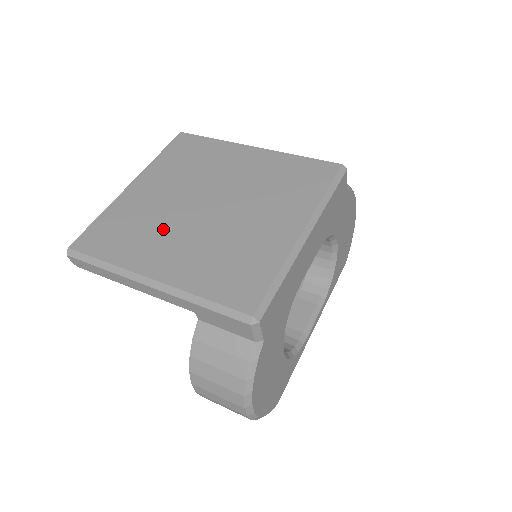
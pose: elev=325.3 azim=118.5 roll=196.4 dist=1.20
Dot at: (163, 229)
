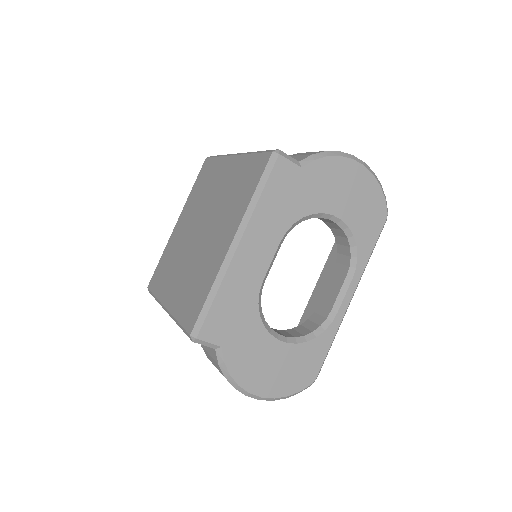
Dot at: (178, 262)
